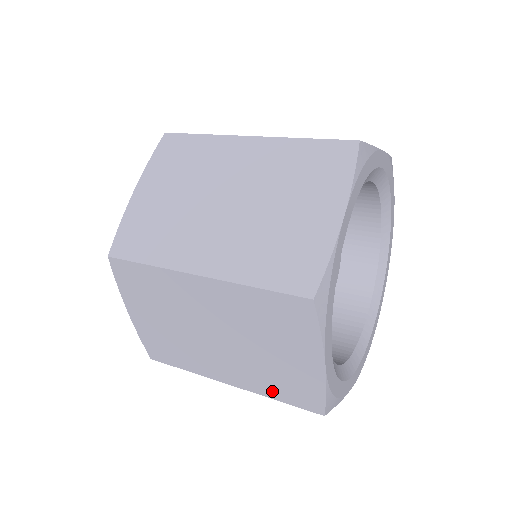
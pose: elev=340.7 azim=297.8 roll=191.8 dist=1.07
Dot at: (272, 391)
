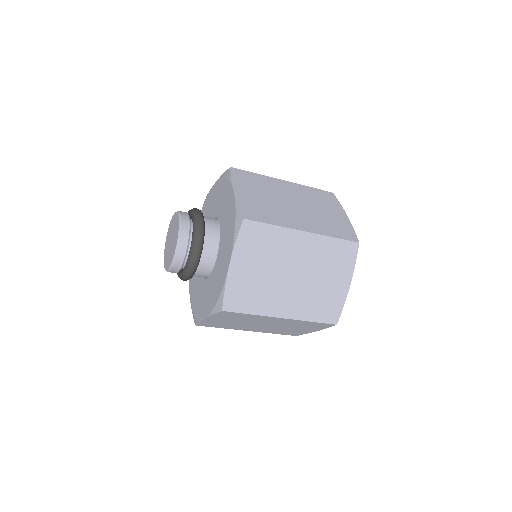
Dot at: (330, 232)
